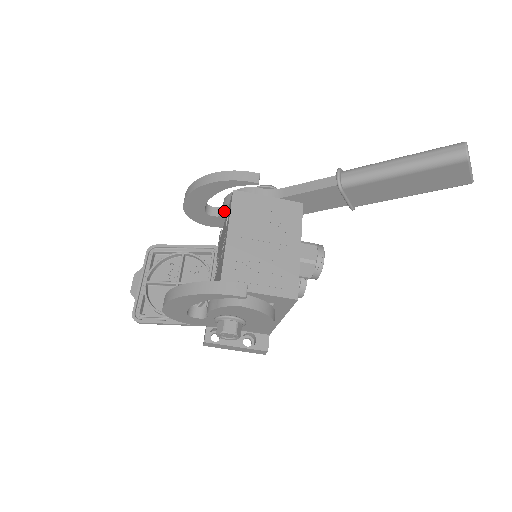
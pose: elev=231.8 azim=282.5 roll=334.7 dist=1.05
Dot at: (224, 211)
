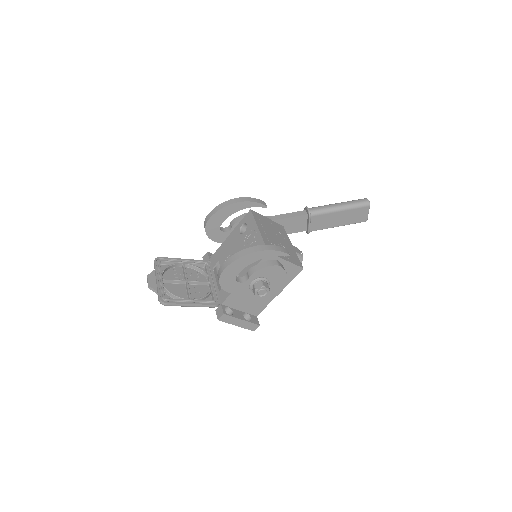
Dot at: (232, 228)
